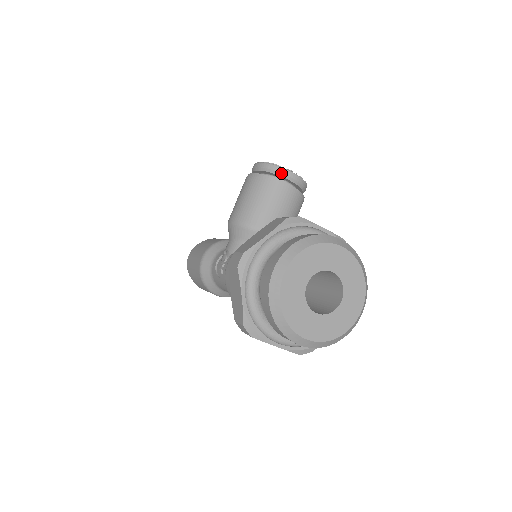
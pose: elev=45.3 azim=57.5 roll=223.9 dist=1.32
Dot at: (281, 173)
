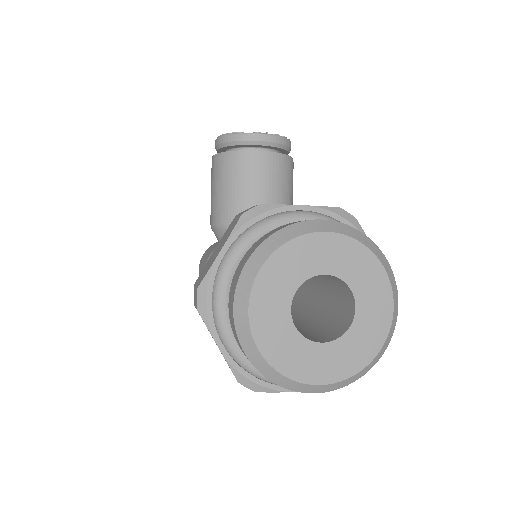
Dot at: (246, 141)
